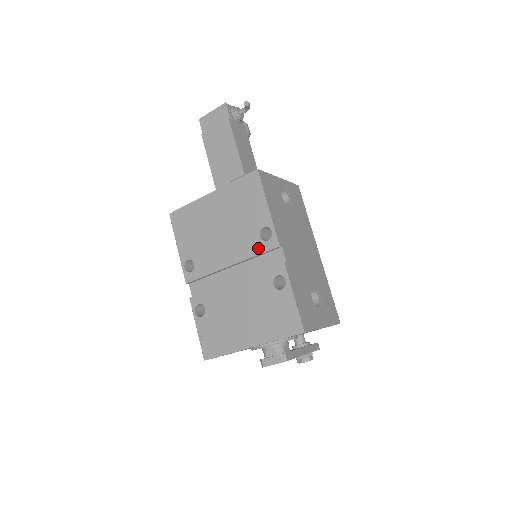
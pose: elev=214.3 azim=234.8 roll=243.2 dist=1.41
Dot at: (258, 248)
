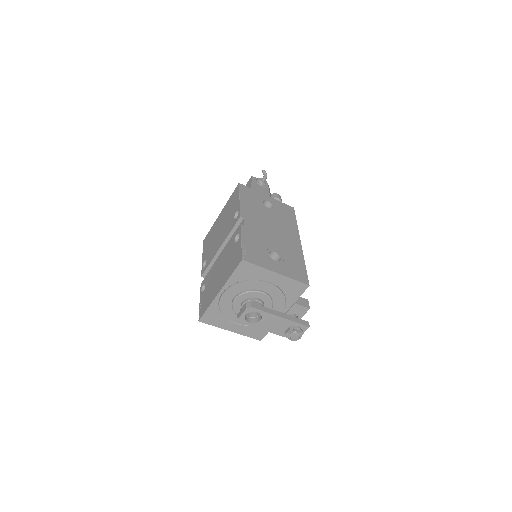
Dot at: (232, 226)
